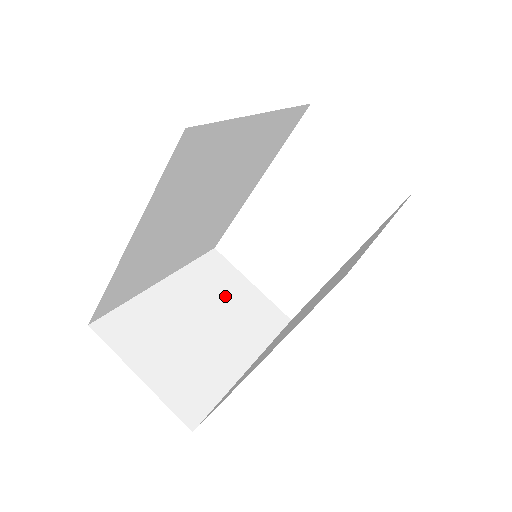
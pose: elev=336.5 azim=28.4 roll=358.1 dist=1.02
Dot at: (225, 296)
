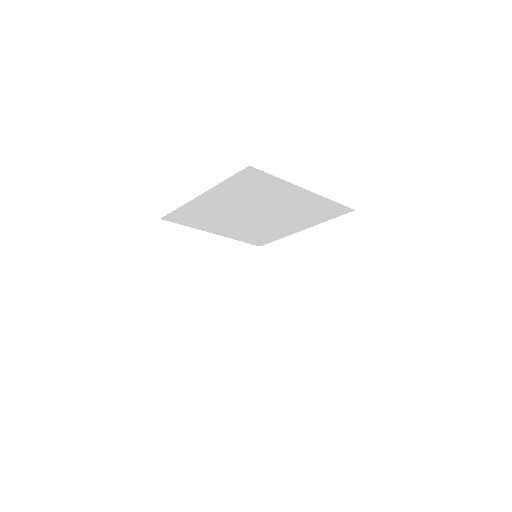
Dot at: (238, 271)
